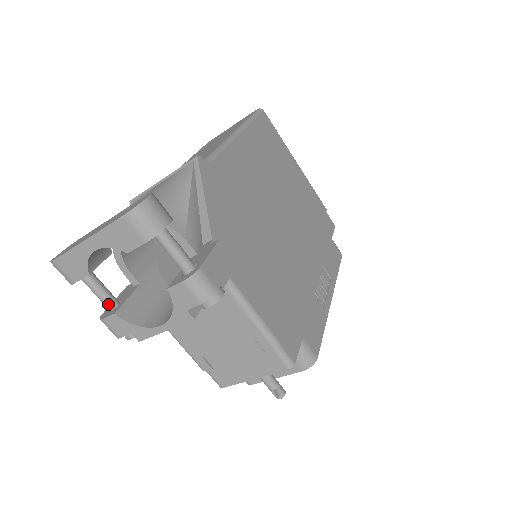
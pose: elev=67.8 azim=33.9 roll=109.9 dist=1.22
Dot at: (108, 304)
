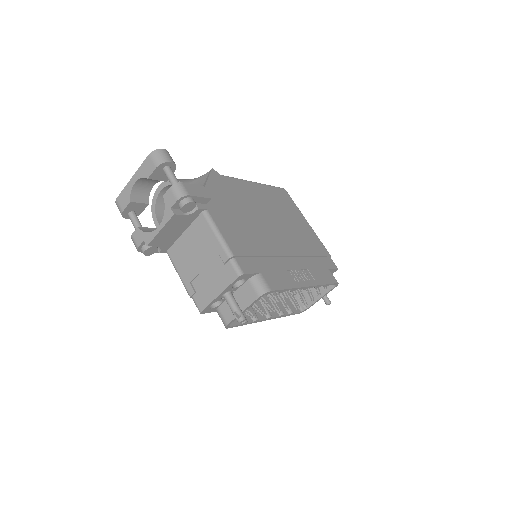
Dot at: occluded
